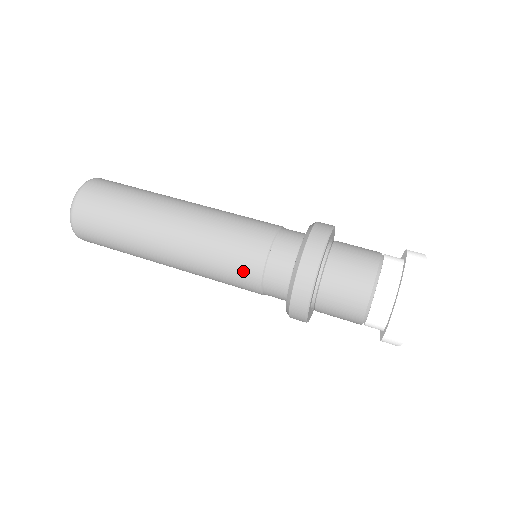
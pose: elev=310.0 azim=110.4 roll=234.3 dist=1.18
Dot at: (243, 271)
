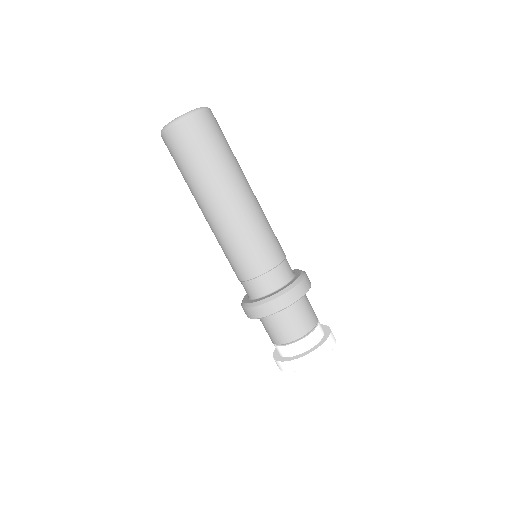
Dot at: (232, 268)
